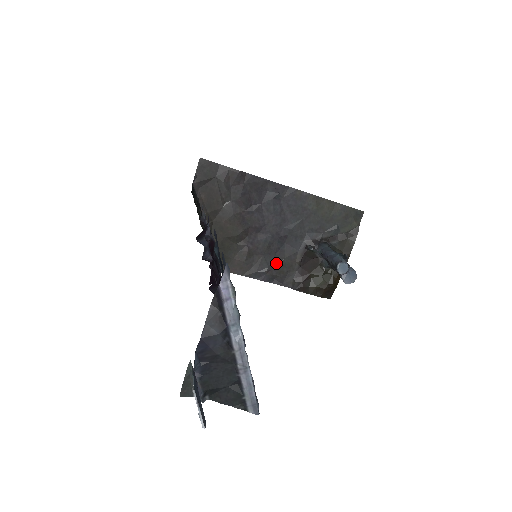
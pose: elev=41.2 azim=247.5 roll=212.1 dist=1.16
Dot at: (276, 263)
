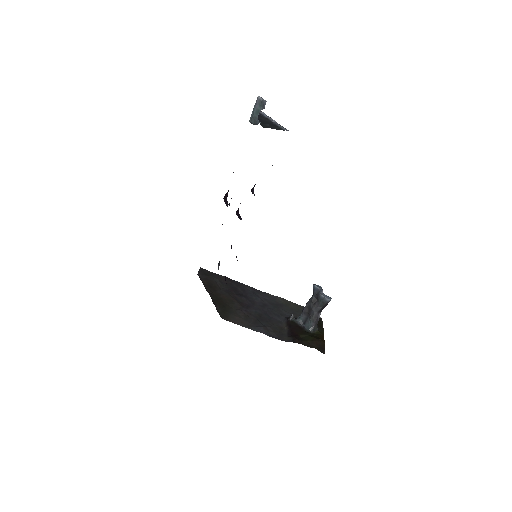
Dot at: (269, 325)
